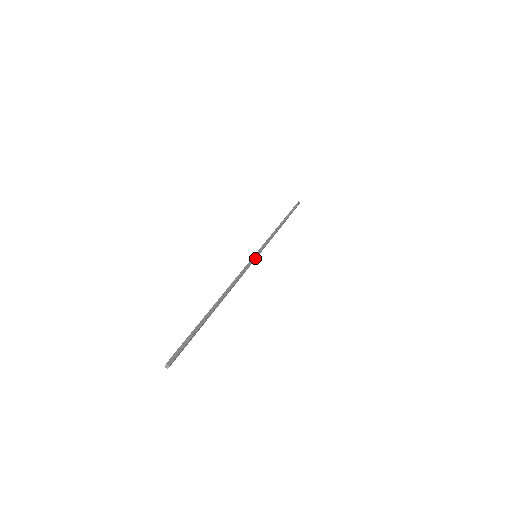
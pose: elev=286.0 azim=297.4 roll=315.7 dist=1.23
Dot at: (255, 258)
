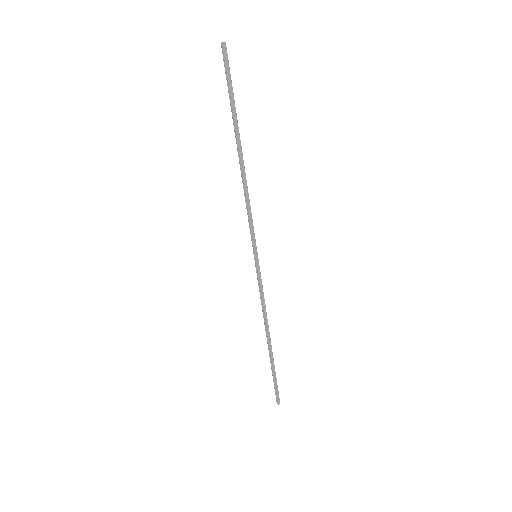
Dot at: (256, 250)
